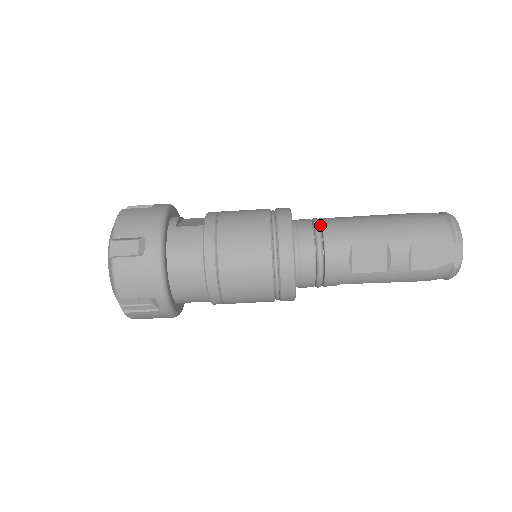
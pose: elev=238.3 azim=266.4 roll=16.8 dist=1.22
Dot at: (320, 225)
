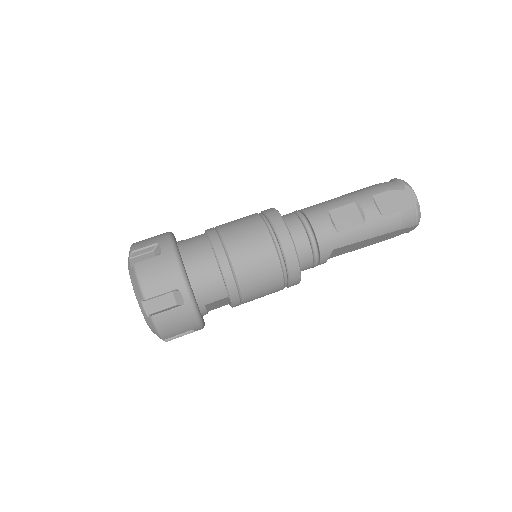
Dot at: occluded
